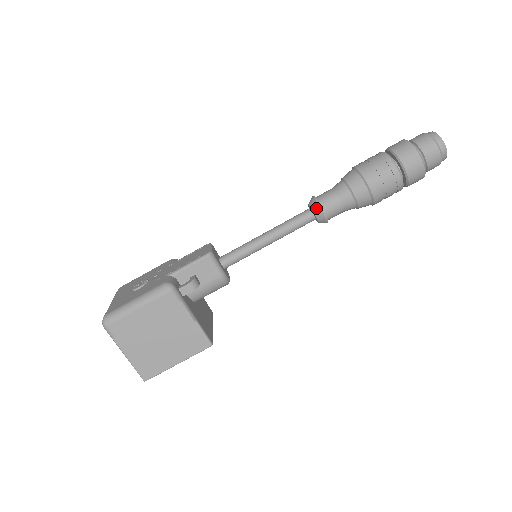
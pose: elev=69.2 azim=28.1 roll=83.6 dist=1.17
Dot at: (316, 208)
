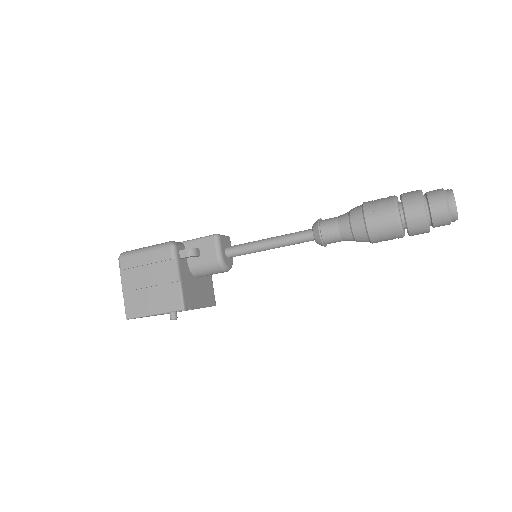
Dot at: (315, 226)
